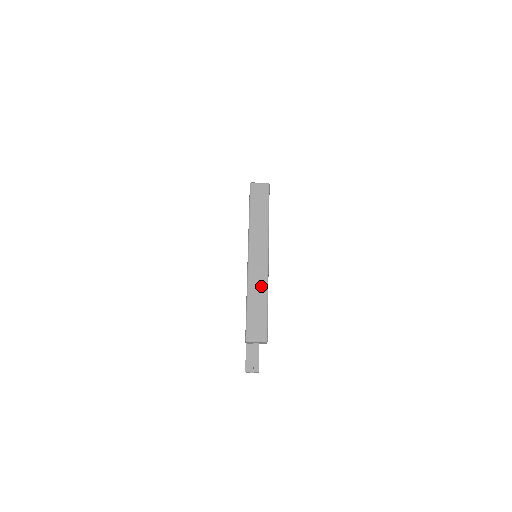
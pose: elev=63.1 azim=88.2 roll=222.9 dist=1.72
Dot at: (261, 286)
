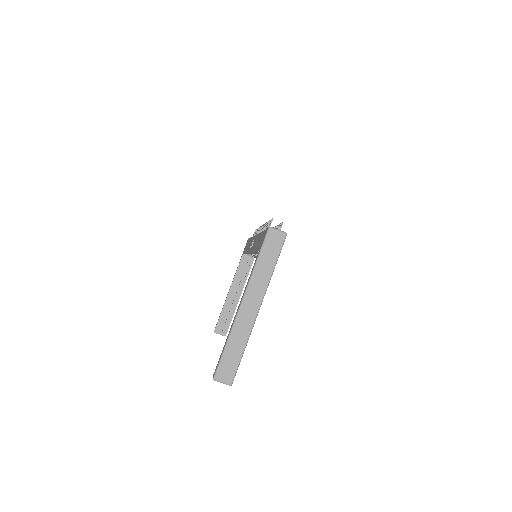
Dot at: (243, 335)
